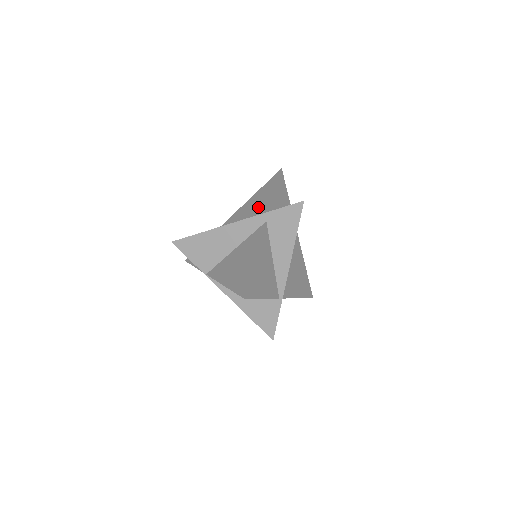
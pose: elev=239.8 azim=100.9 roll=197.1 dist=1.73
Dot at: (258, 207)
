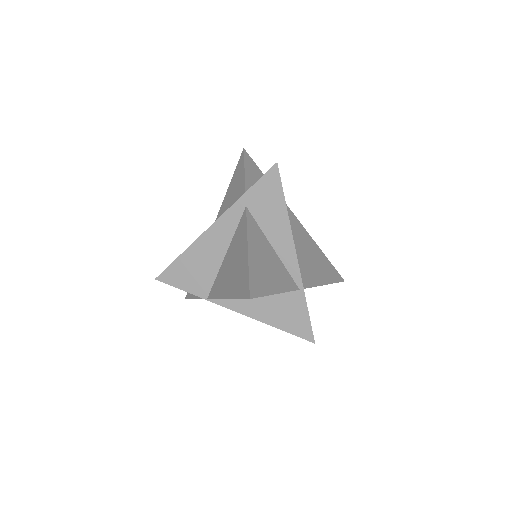
Dot at: (234, 199)
